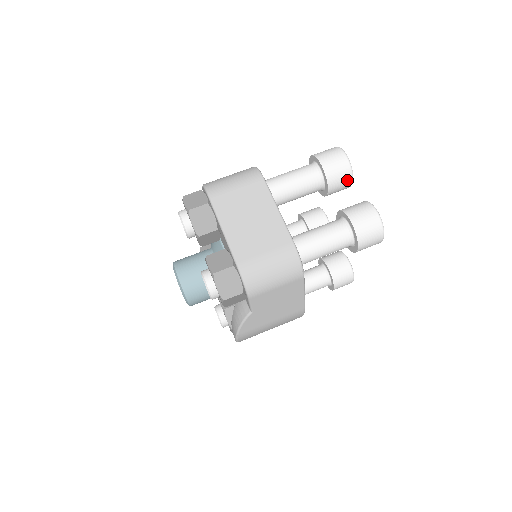
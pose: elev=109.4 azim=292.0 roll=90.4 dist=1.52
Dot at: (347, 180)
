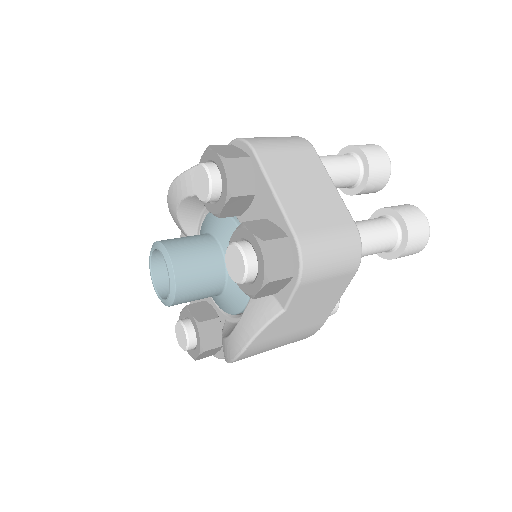
Dot at: (384, 180)
